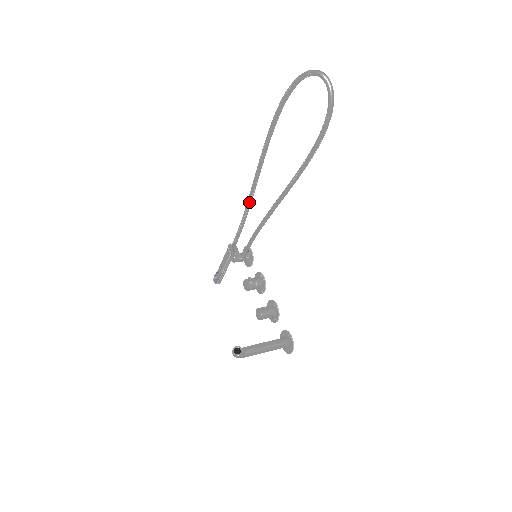
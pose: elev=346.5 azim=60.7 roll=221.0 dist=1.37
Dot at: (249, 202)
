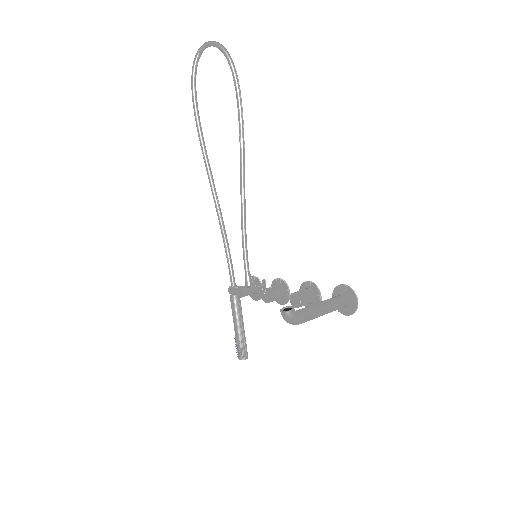
Dot at: (219, 215)
